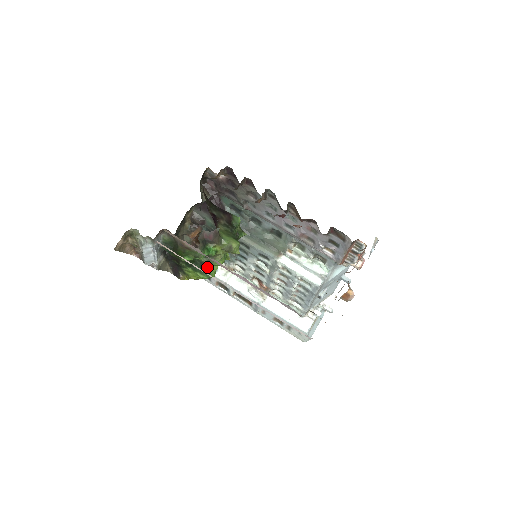
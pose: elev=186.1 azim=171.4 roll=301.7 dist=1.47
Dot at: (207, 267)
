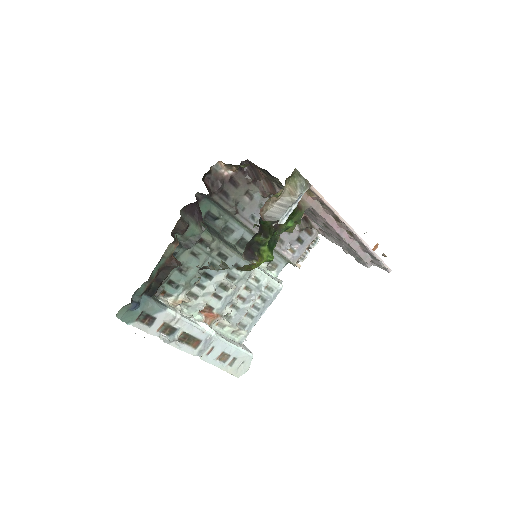
Dot at: (274, 246)
